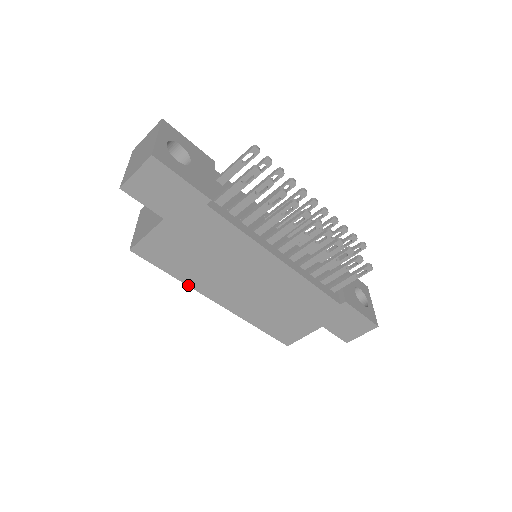
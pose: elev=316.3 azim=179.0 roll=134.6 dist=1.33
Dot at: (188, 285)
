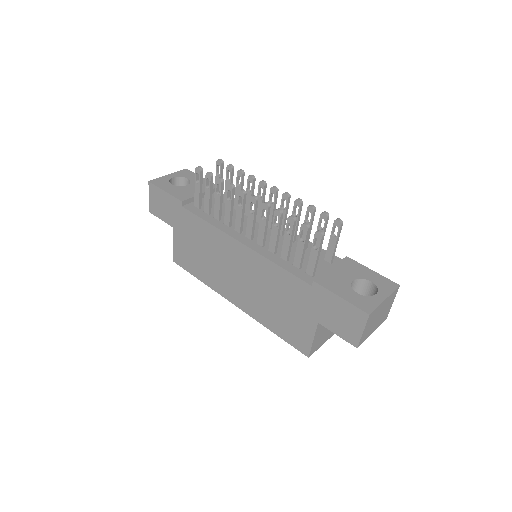
Dot at: (210, 287)
